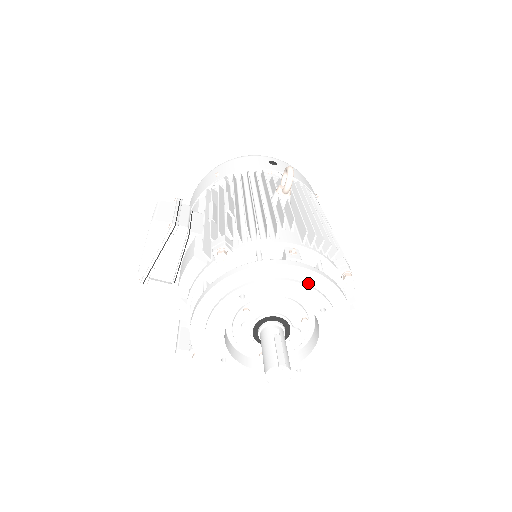
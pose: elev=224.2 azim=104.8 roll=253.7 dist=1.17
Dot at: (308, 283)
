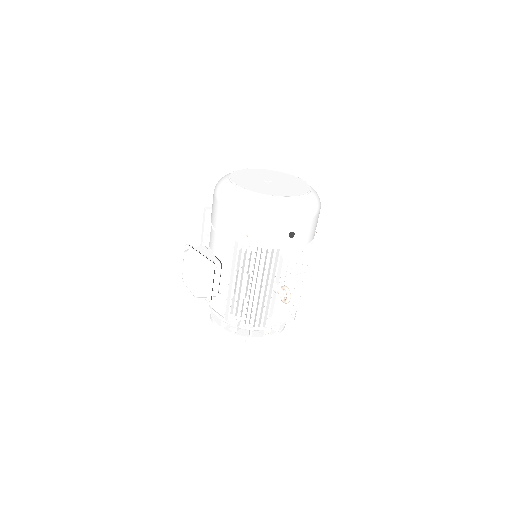
Dot at: occluded
